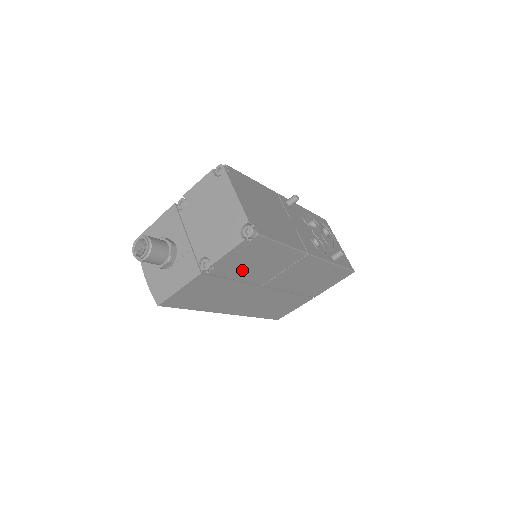
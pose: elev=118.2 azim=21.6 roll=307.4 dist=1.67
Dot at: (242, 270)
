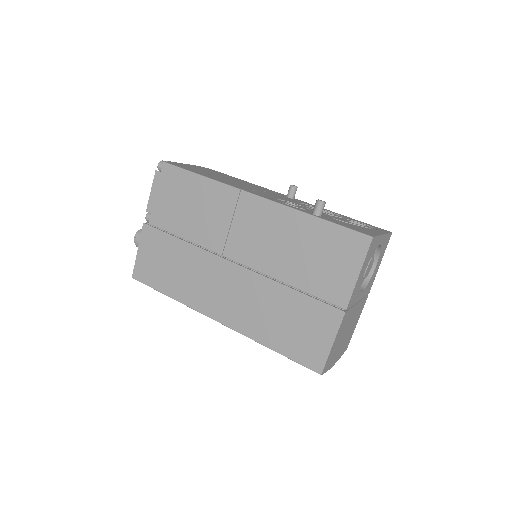
Dot at: (180, 220)
